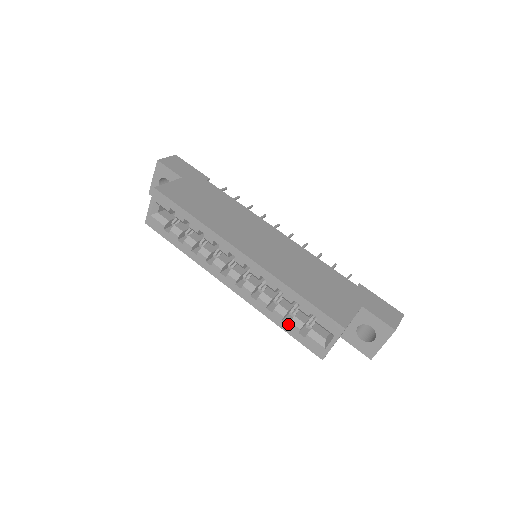
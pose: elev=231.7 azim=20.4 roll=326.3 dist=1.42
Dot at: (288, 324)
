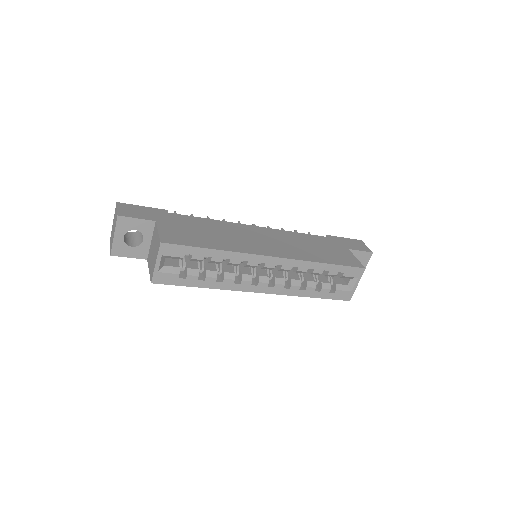
Dot at: (319, 291)
